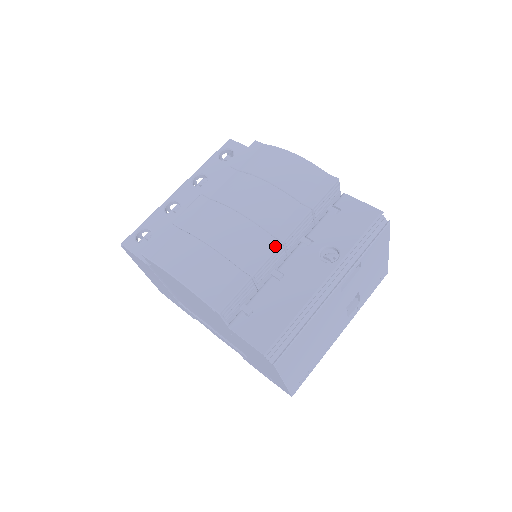
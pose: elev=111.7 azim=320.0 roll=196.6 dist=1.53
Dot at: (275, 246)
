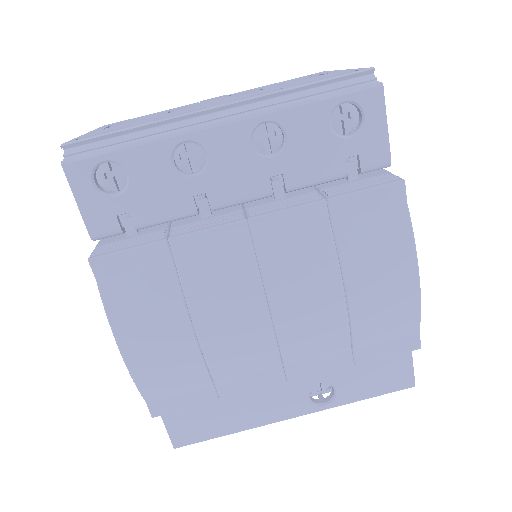
Dot at: (275, 383)
